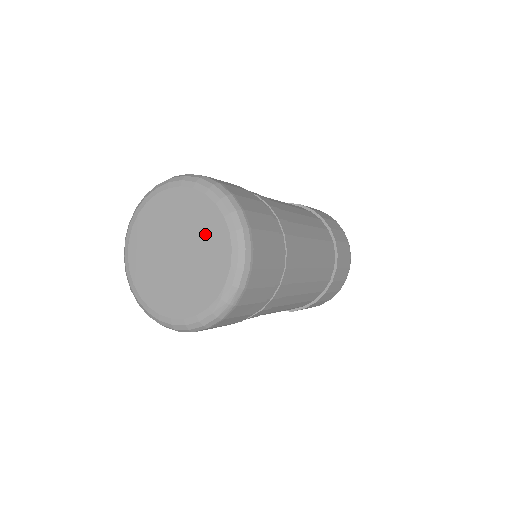
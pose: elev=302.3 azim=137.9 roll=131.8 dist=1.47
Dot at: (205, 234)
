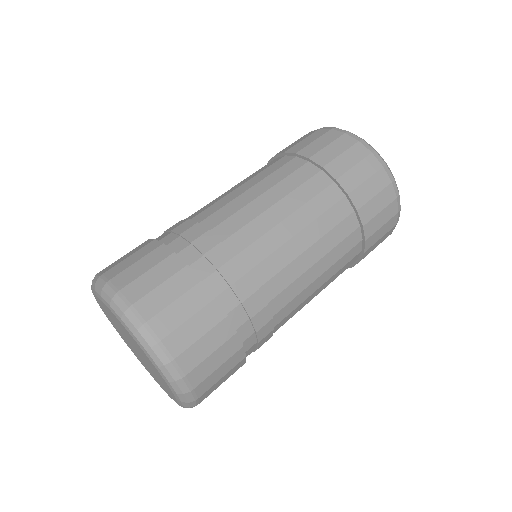
Dot at: (148, 361)
